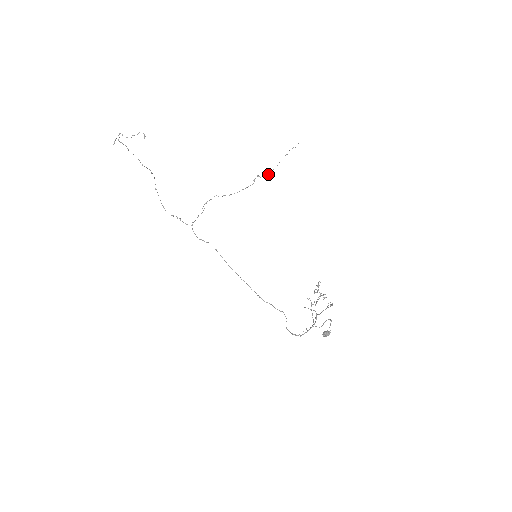
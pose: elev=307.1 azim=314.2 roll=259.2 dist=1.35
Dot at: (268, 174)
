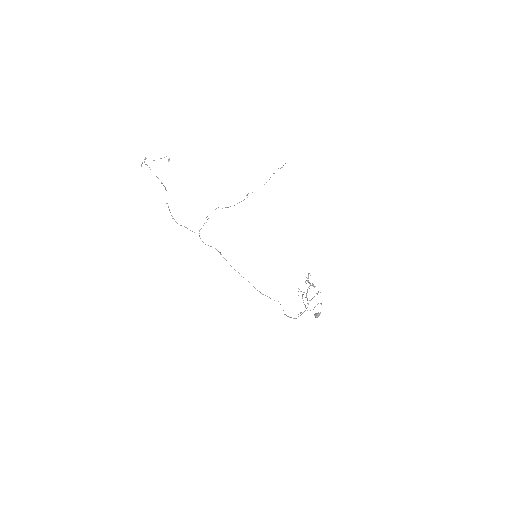
Dot at: occluded
